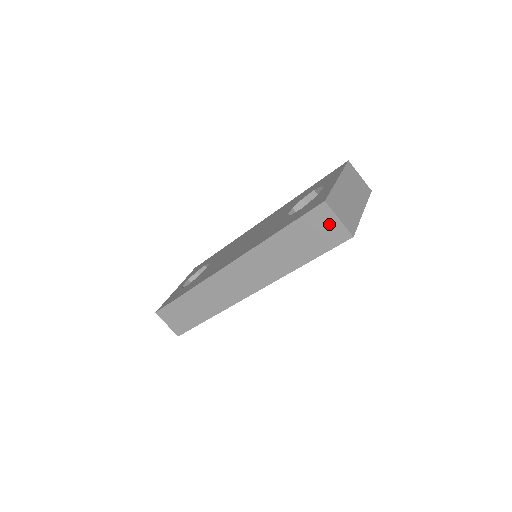
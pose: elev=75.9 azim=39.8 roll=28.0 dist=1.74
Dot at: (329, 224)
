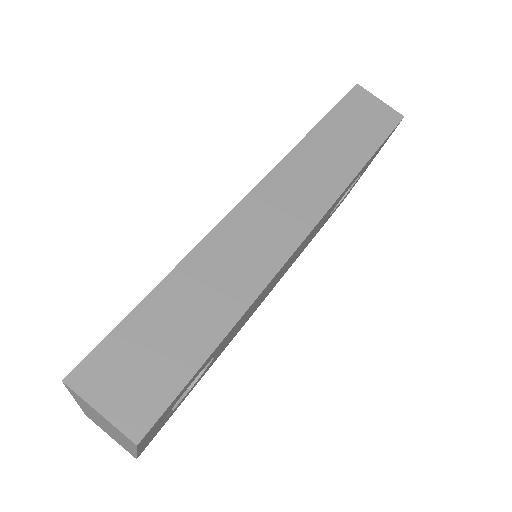
Dot at: (373, 106)
